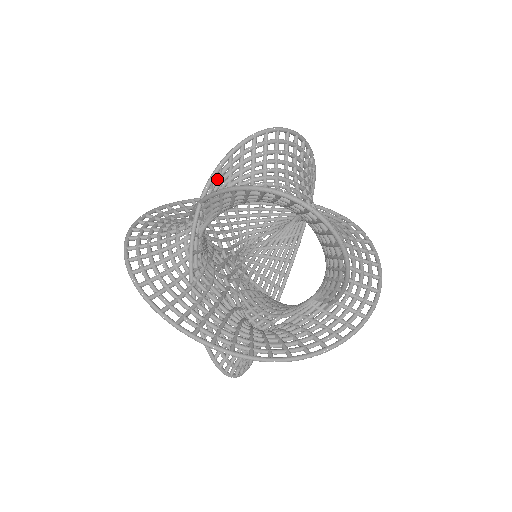
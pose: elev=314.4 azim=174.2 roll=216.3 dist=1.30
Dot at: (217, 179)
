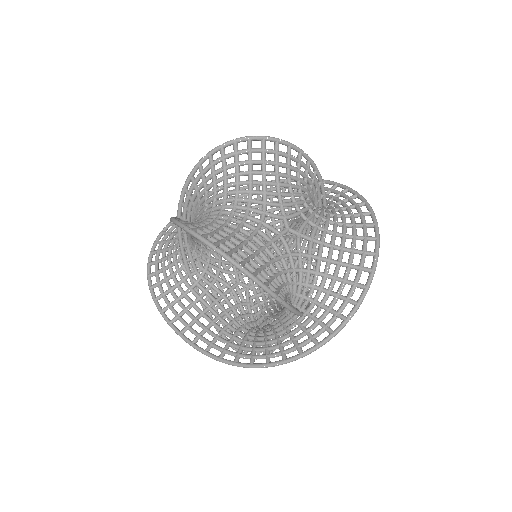
Dot at: (186, 199)
